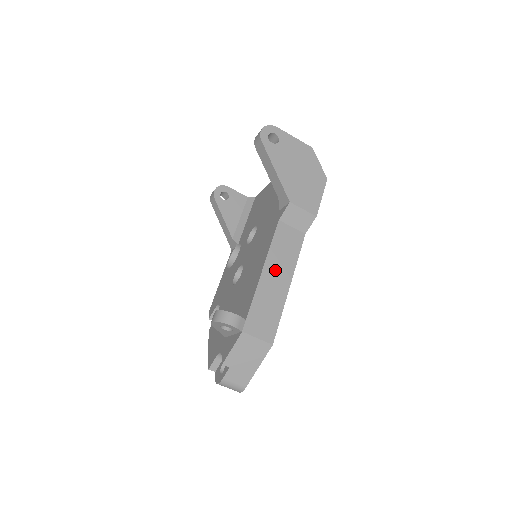
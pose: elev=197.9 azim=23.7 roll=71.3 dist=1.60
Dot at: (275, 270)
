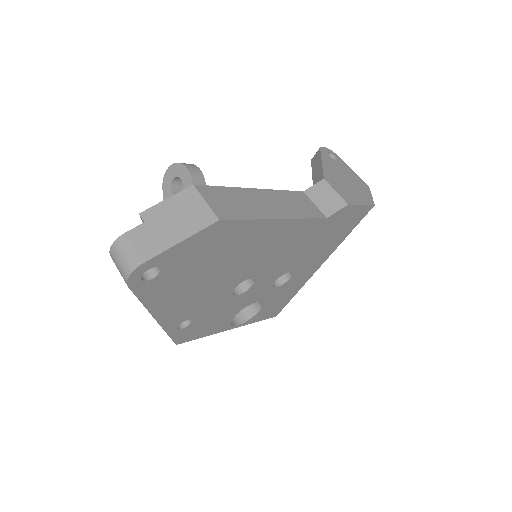
Dot at: (273, 200)
